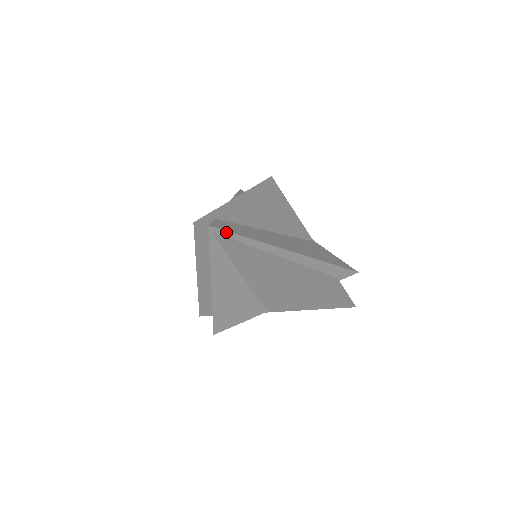
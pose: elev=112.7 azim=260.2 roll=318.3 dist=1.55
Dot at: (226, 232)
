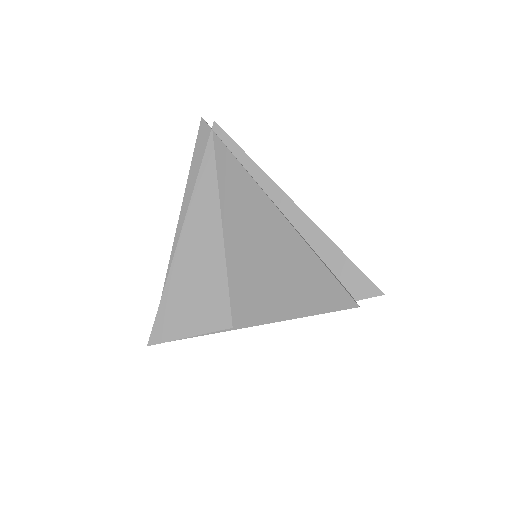
Dot at: (228, 137)
